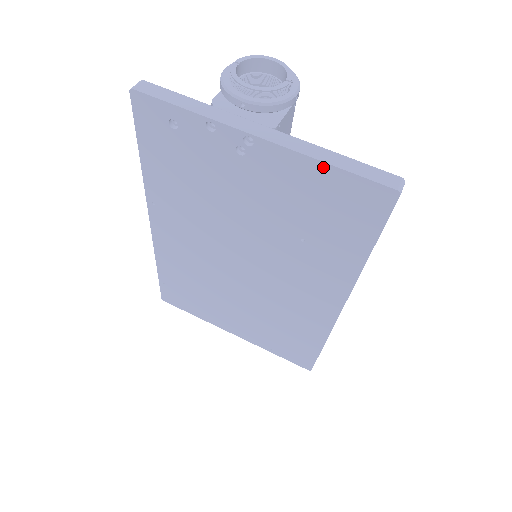
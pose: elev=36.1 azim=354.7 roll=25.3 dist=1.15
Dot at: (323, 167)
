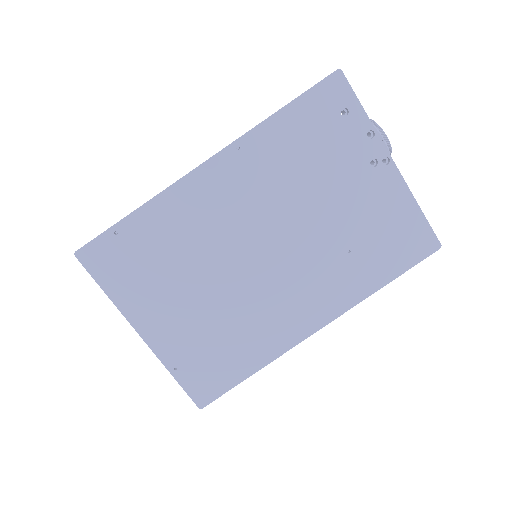
Dot at: (415, 206)
